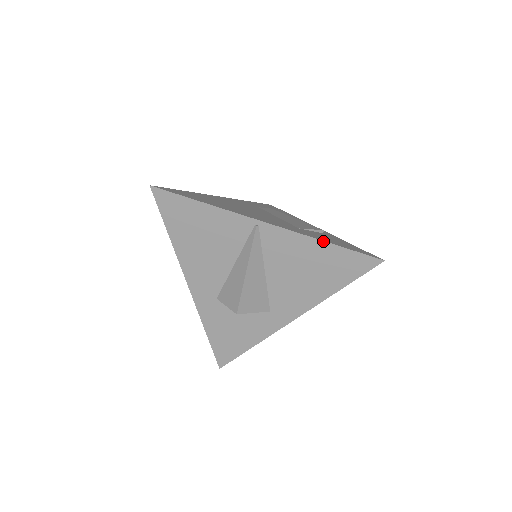
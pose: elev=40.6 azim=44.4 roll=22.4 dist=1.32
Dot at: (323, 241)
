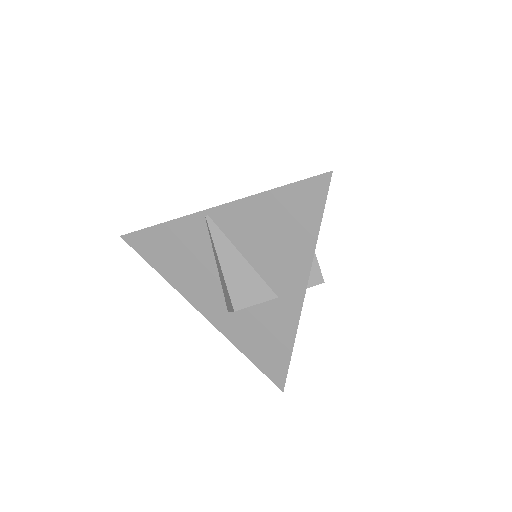
Dot at: (265, 192)
